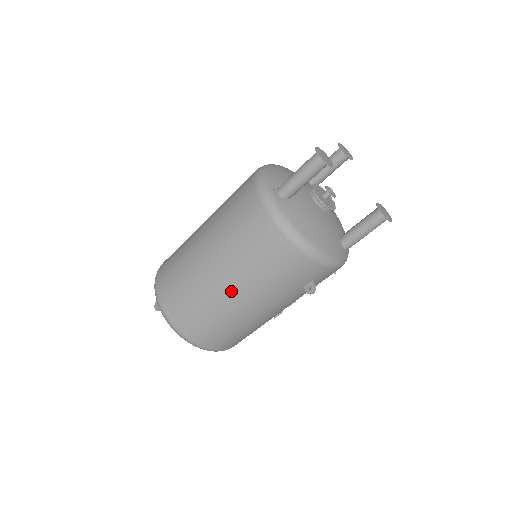
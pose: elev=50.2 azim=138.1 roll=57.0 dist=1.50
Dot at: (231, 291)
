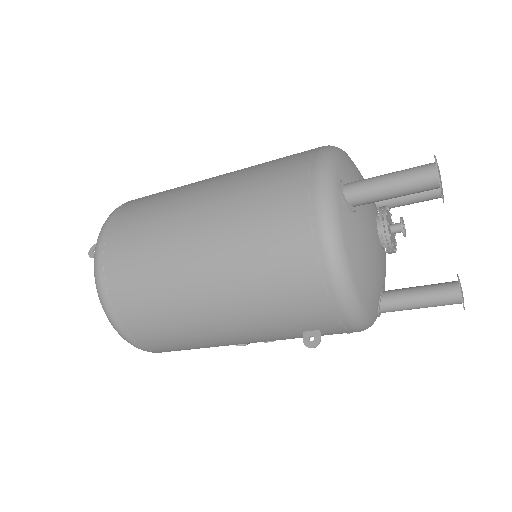
Dot at: (205, 287)
